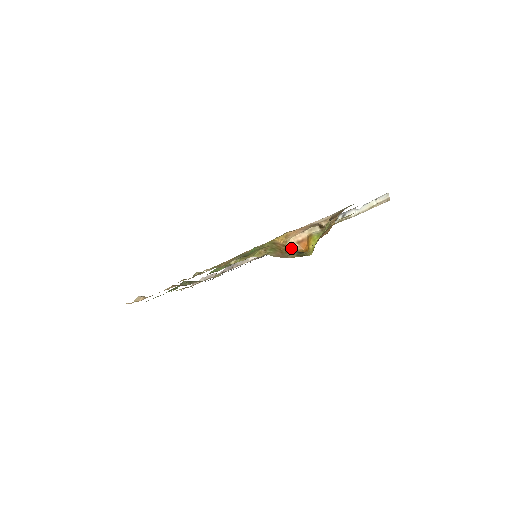
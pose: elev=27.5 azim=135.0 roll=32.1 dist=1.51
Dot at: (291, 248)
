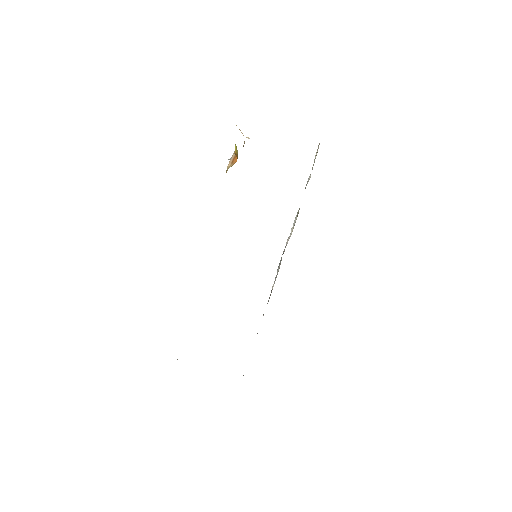
Dot at: occluded
